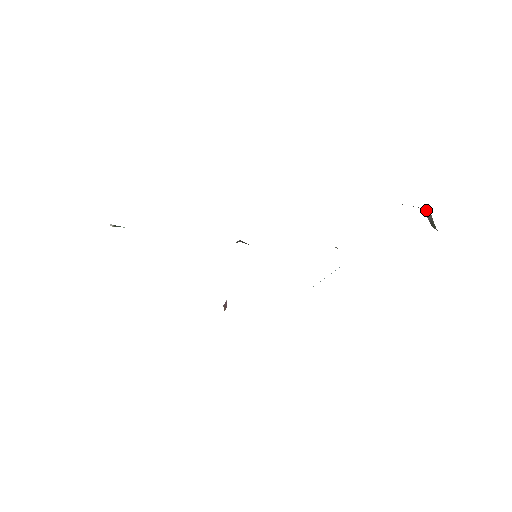
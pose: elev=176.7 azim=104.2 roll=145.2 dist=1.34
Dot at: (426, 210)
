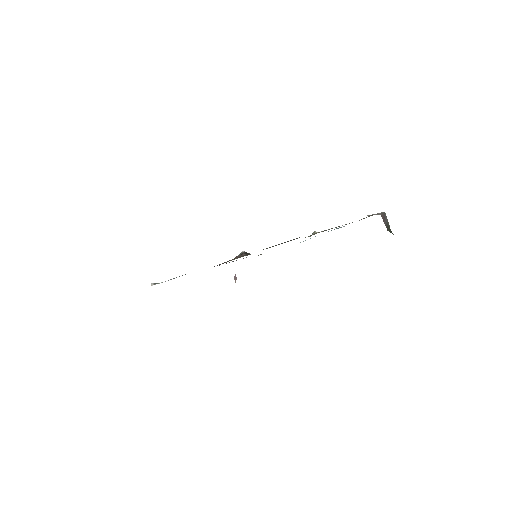
Dot at: (383, 215)
